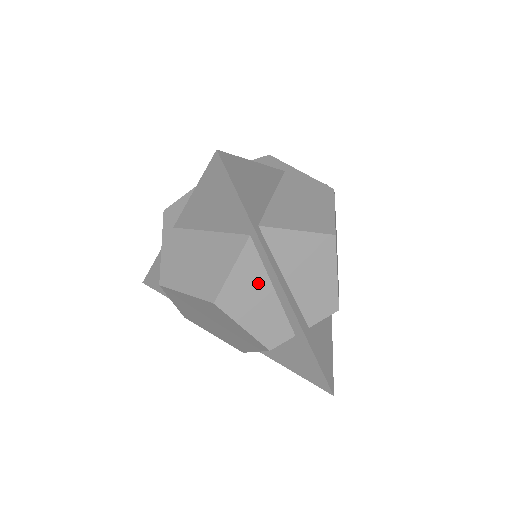
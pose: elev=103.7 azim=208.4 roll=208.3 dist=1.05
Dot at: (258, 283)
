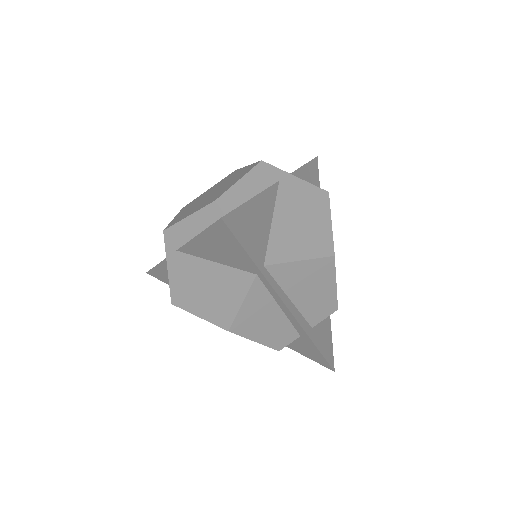
Dot at: (266, 308)
